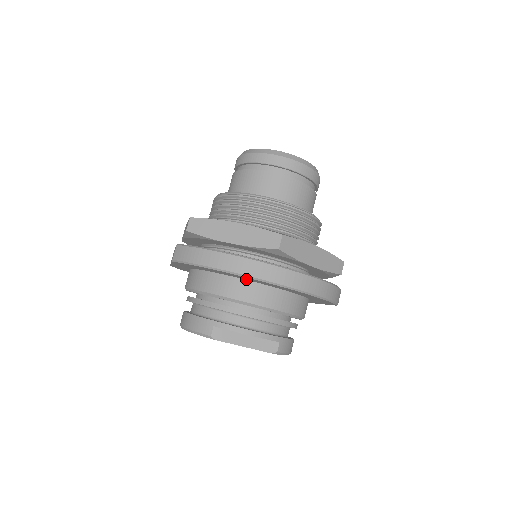
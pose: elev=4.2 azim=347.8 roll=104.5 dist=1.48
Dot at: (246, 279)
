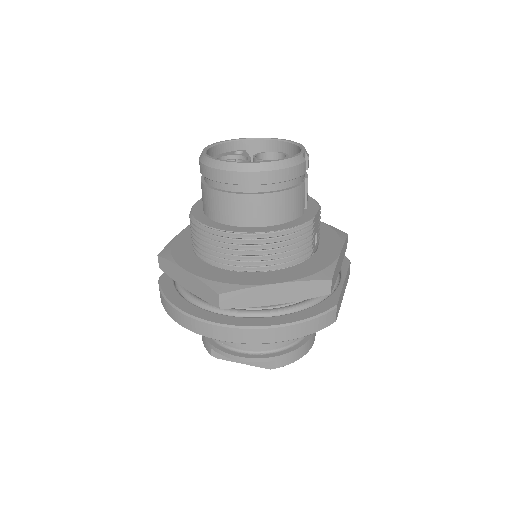
Dot at: occluded
